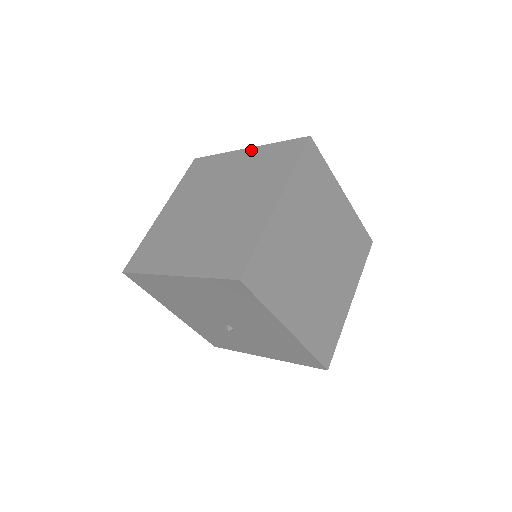
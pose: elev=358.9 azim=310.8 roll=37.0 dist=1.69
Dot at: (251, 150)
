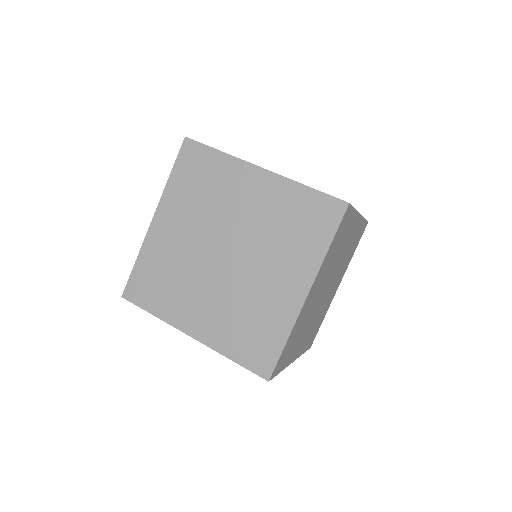
Dot at: (269, 177)
